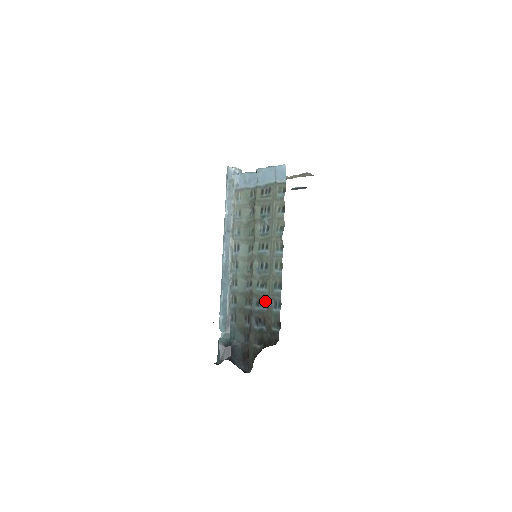
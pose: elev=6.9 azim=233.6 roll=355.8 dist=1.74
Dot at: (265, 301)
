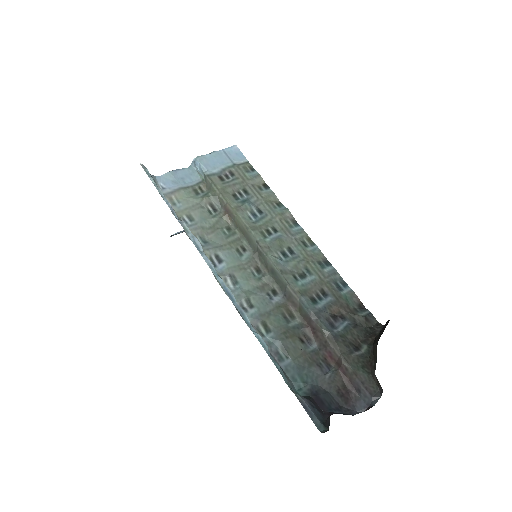
Dot at: (322, 290)
